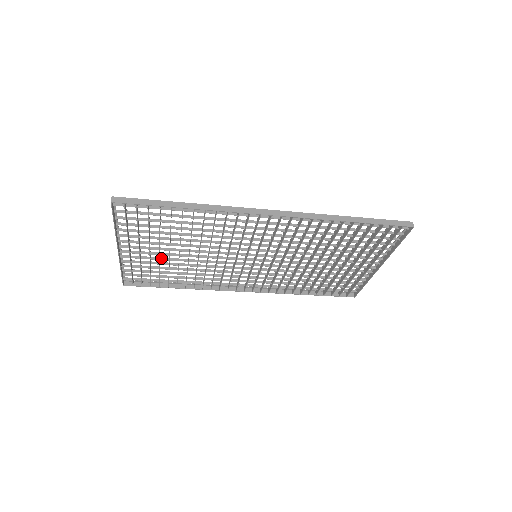
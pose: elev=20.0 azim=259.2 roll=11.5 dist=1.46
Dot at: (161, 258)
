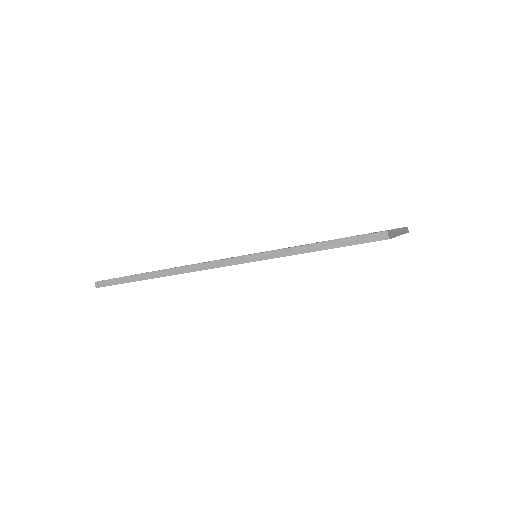
Dot at: occluded
